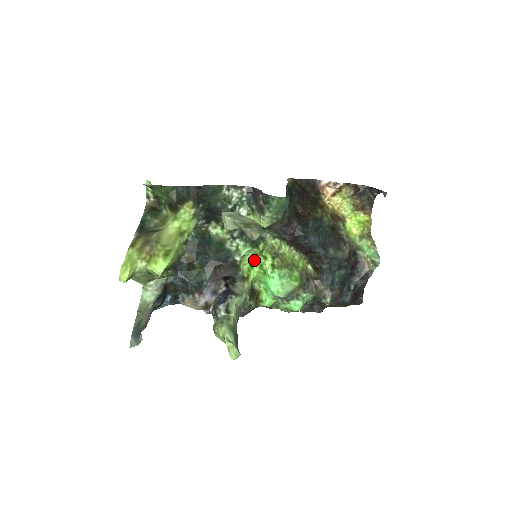
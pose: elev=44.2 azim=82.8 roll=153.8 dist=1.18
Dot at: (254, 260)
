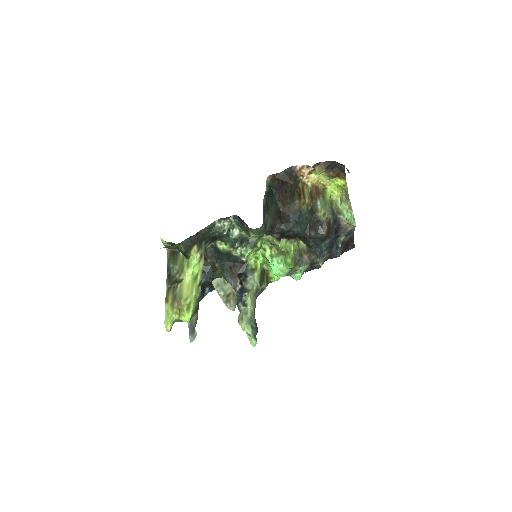
Dot at: (257, 253)
